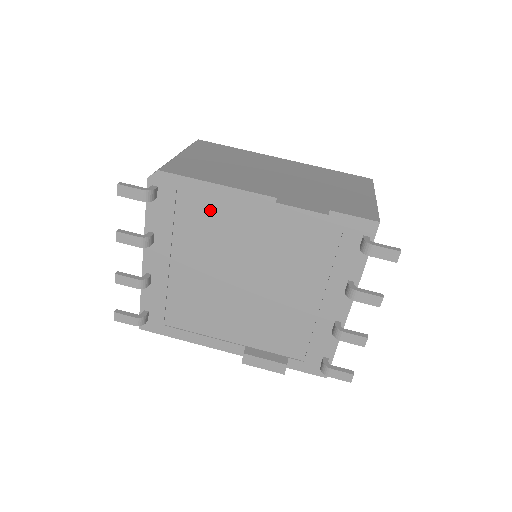
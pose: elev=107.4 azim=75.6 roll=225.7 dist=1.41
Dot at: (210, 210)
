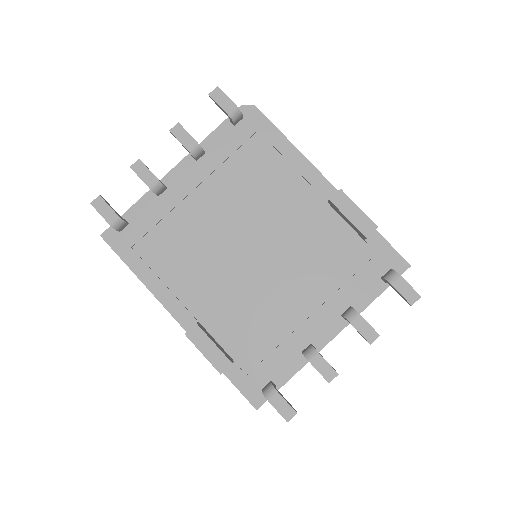
Dot at: (273, 166)
